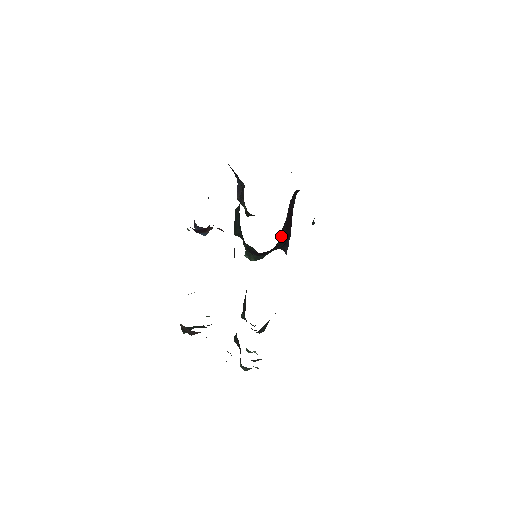
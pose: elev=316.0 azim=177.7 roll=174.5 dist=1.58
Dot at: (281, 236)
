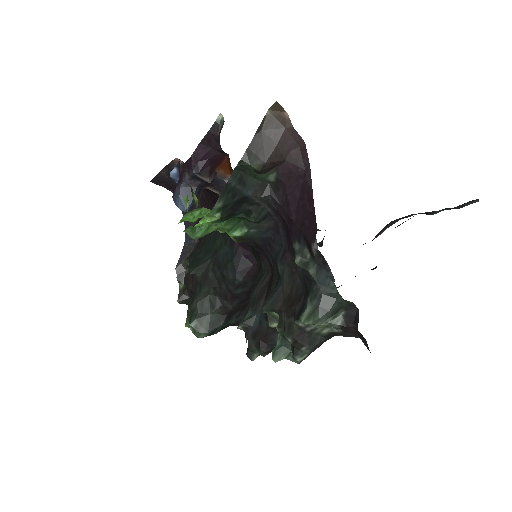
Dot at: occluded
